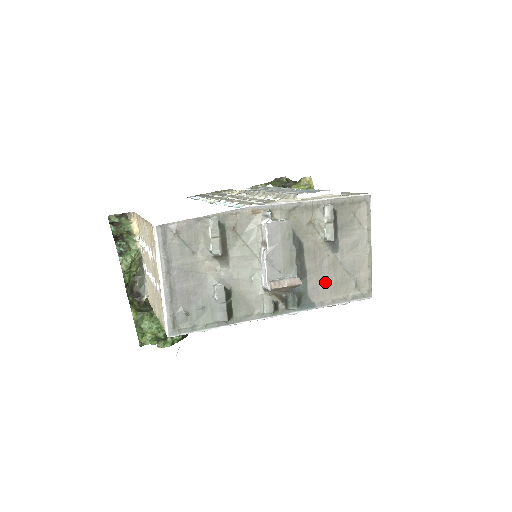
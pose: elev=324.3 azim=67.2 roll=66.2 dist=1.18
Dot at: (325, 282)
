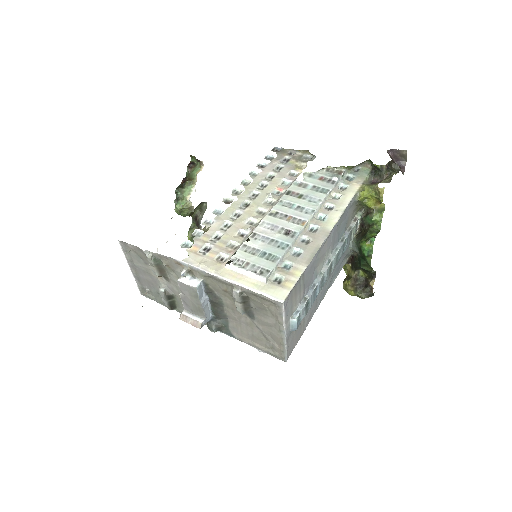
Dot at: (243, 330)
